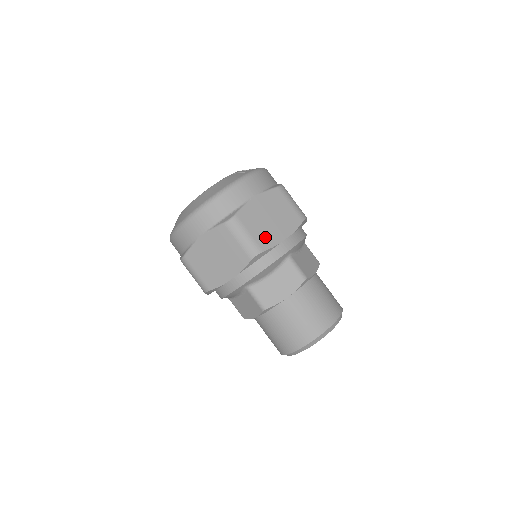
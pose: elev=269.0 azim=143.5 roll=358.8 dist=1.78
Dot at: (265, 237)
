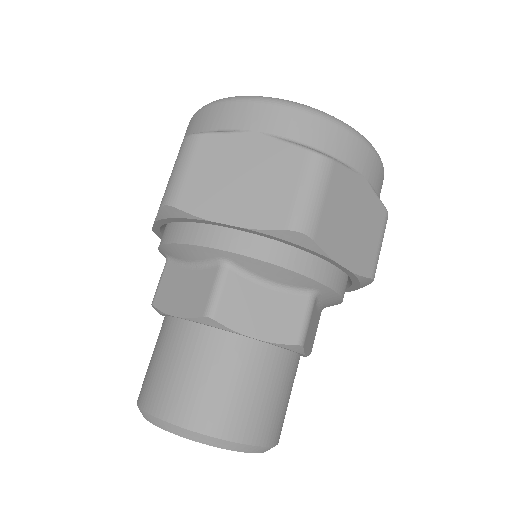
Dot at: (331, 230)
